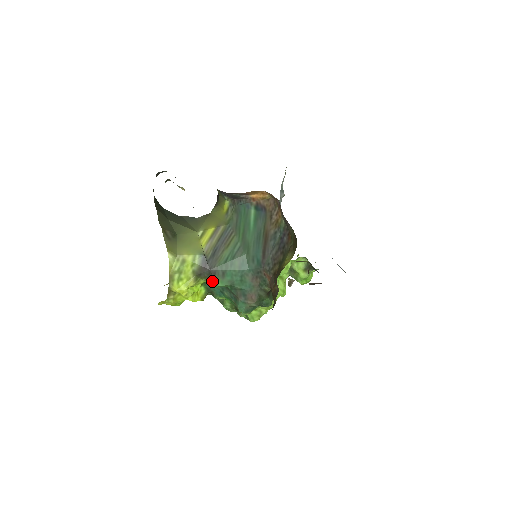
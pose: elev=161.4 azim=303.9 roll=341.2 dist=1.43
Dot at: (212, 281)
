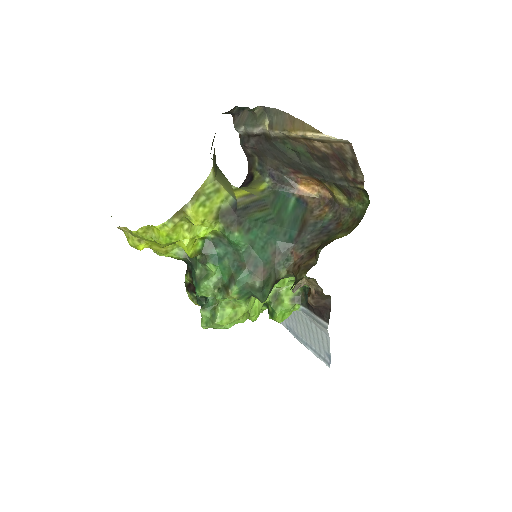
Dot at: (232, 230)
